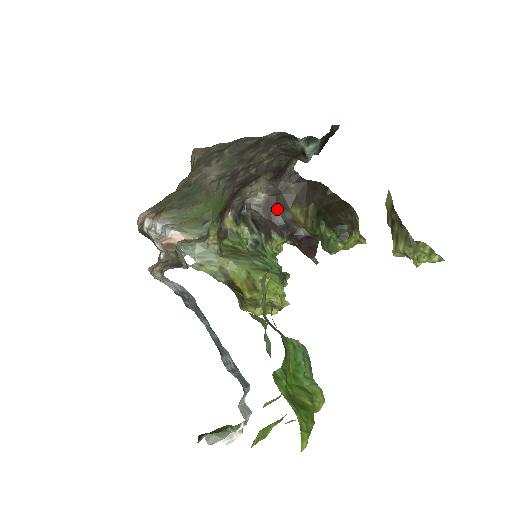
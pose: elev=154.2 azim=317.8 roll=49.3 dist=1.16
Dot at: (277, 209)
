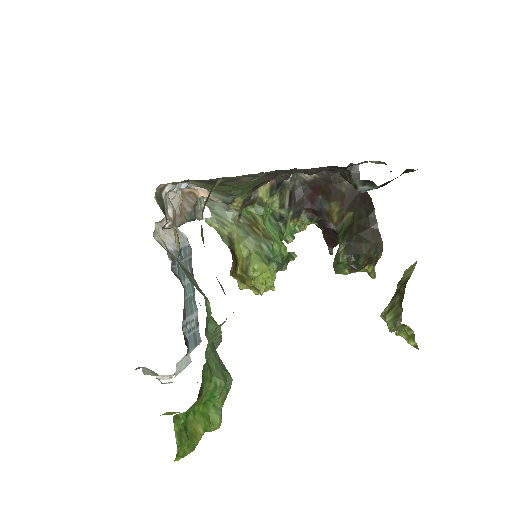
Dot at: (320, 194)
